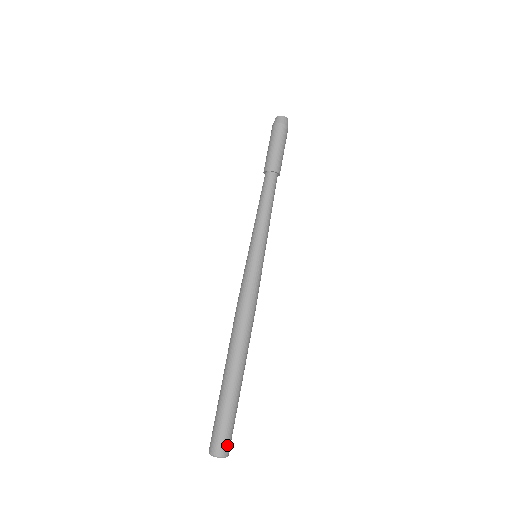
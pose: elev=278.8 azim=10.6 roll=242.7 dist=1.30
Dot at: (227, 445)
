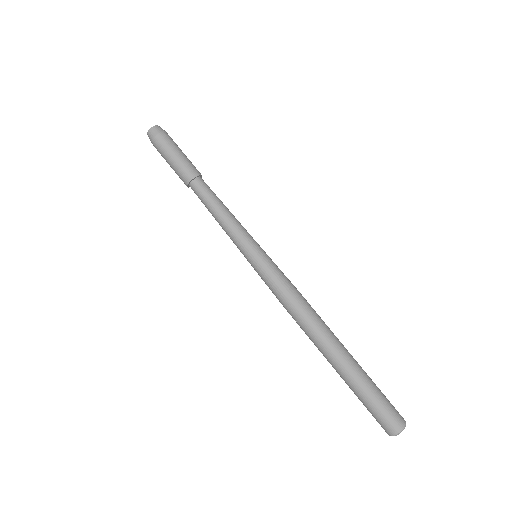
Dot at: (398, 412)
